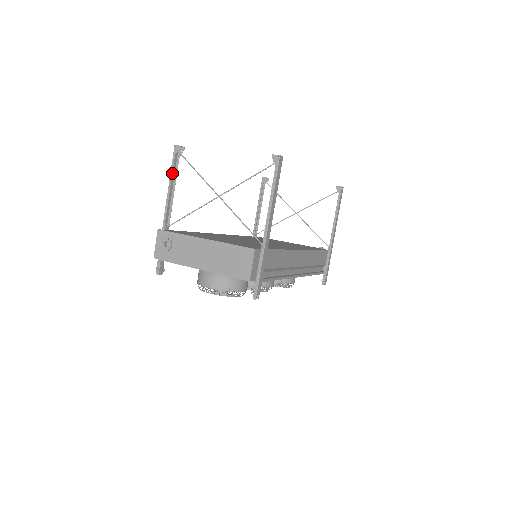
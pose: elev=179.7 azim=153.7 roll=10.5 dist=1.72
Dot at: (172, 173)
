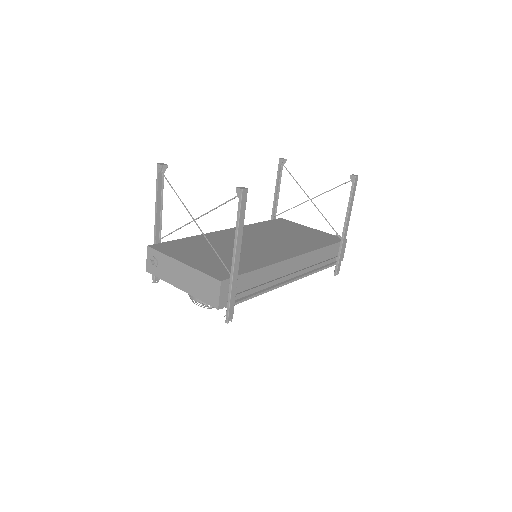
Dot at: (157, 191)
